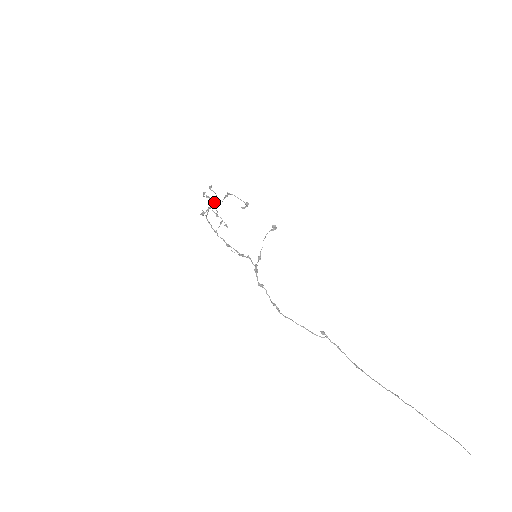
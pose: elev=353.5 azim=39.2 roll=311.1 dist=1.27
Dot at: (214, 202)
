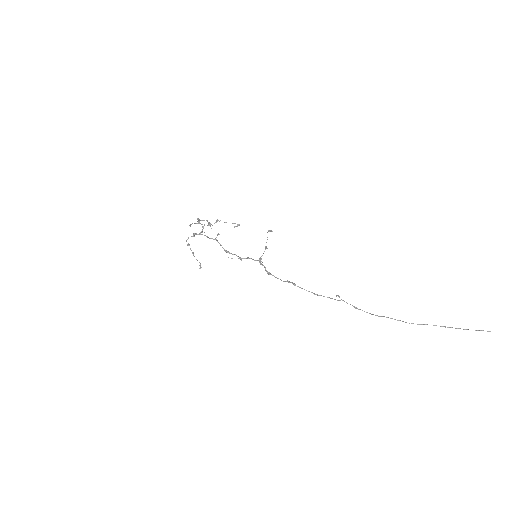
Dot at: occluded
